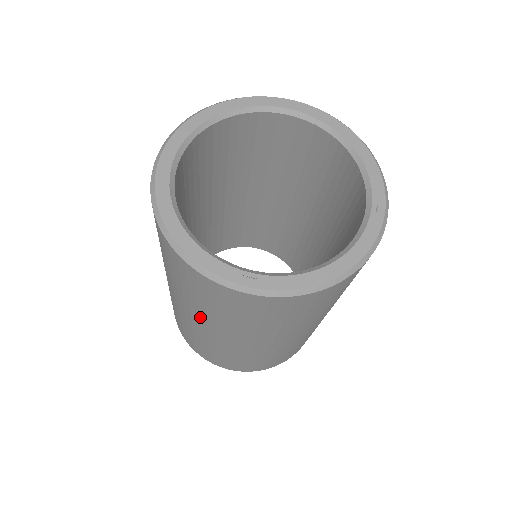
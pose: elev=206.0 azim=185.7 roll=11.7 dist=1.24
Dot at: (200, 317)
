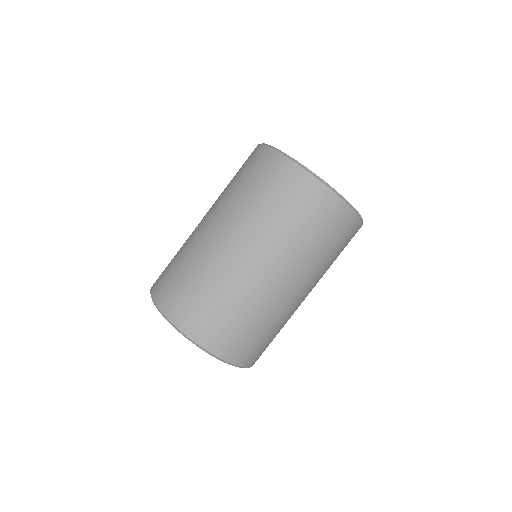
Dot at: (219, 206)
